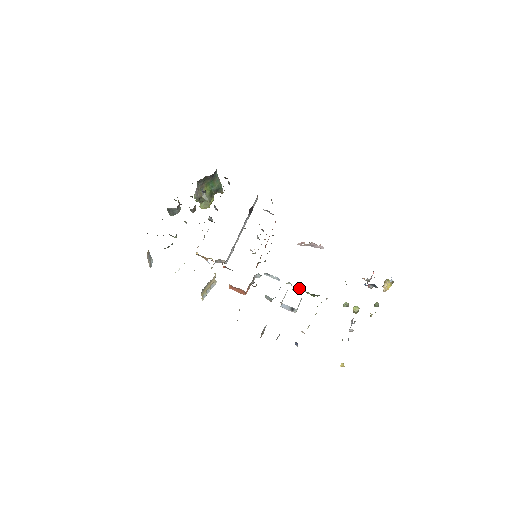
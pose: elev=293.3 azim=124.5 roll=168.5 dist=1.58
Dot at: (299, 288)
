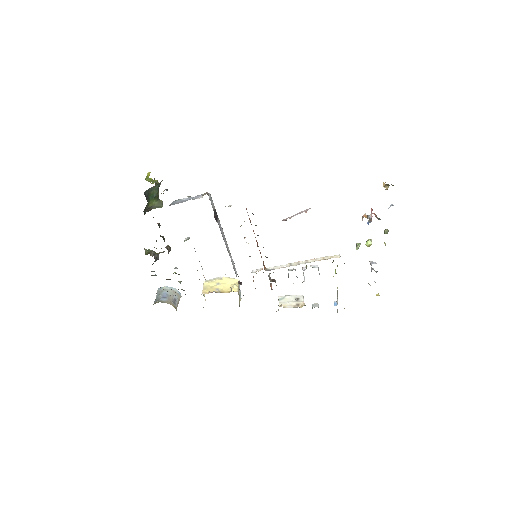
Dot at: (311, 261)
